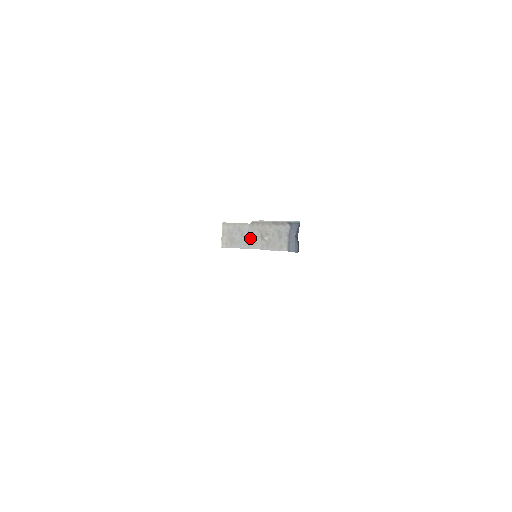
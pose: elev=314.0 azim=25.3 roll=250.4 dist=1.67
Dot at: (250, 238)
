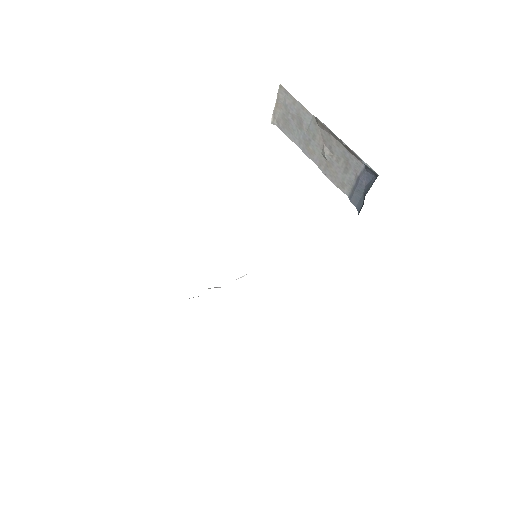
Dot at: (308, 138)
